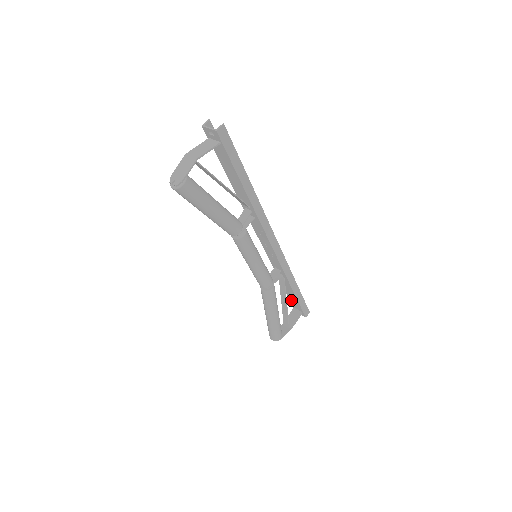
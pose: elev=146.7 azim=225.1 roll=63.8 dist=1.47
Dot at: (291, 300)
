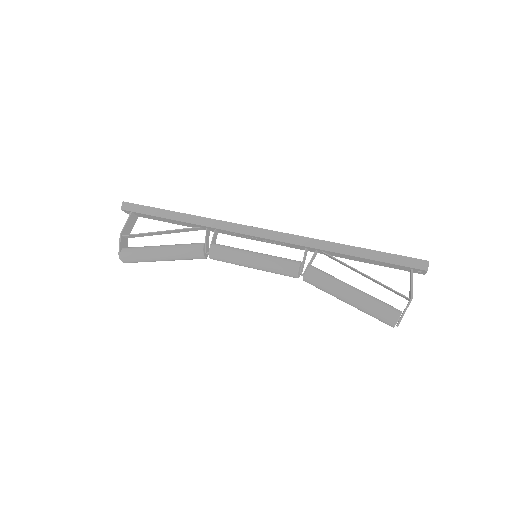
Dot at: (388, 266)
